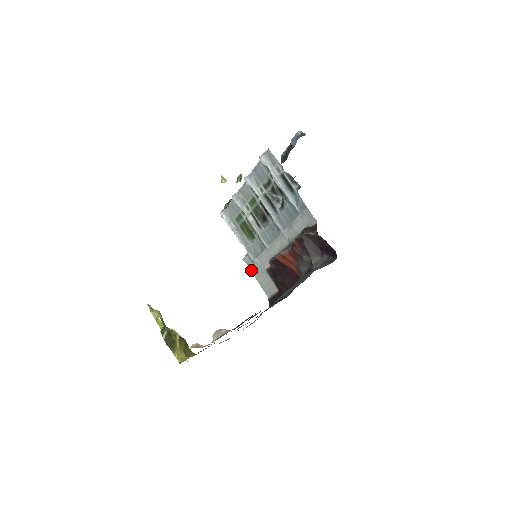
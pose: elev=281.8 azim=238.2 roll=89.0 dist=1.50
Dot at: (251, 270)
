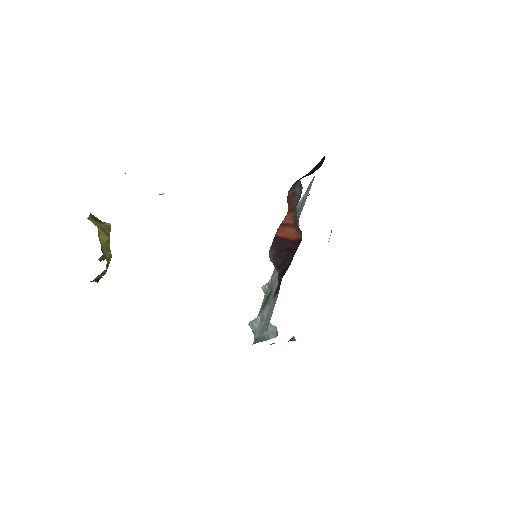
Dot at: (259, 335)
